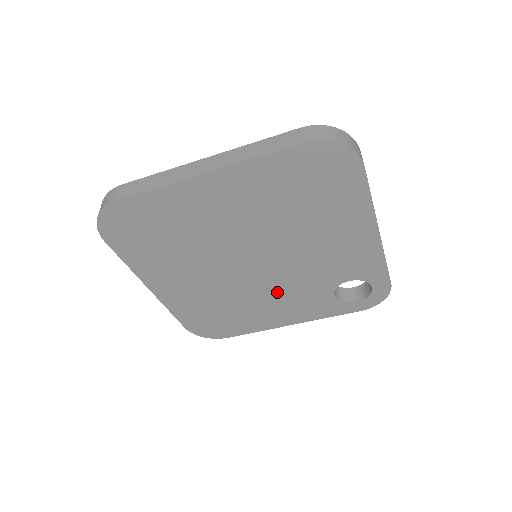
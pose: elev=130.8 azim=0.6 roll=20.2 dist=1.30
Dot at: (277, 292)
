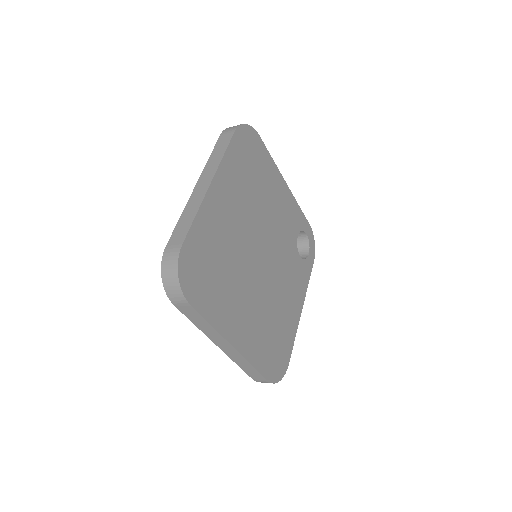
Dot at: (282, 278)
